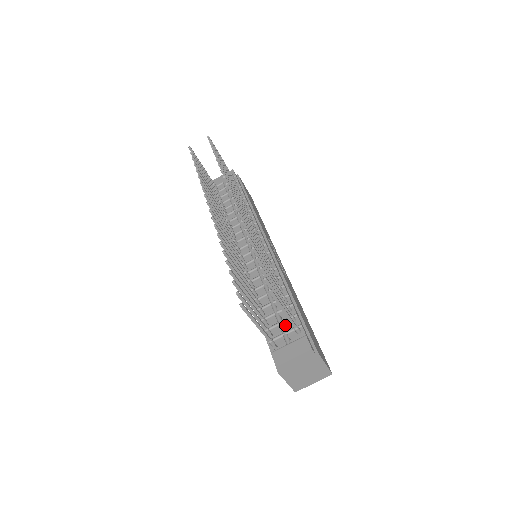
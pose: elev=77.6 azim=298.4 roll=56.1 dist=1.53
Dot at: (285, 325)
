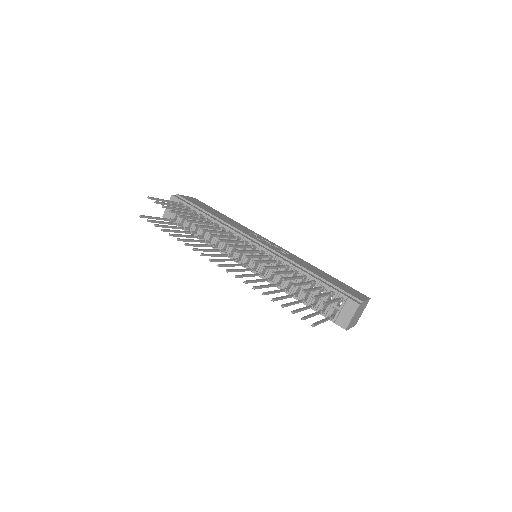
Dot at: (327, 299)
